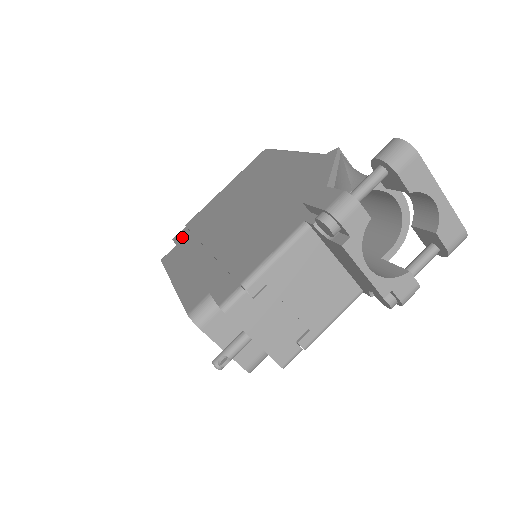
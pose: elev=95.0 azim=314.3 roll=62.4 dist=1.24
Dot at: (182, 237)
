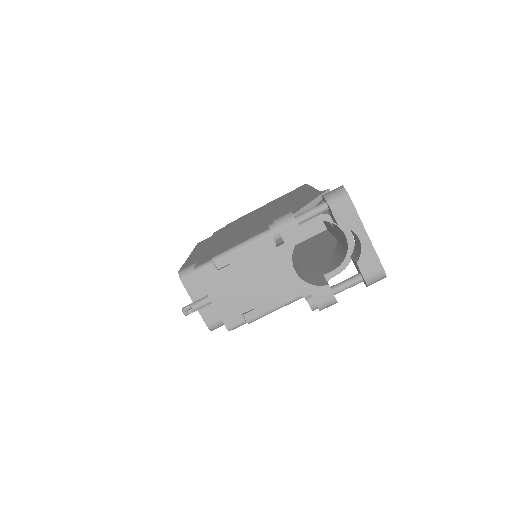
Dot at: (219, 231)
